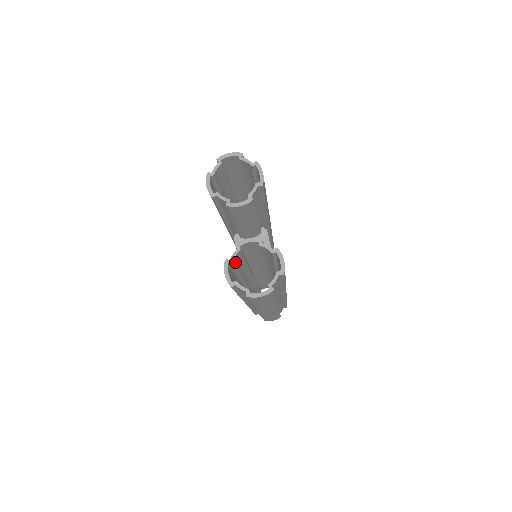
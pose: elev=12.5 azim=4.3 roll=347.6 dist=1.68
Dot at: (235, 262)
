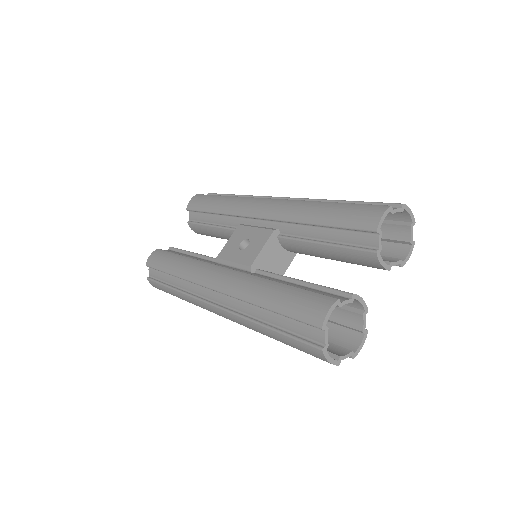
Dot at: occluded
